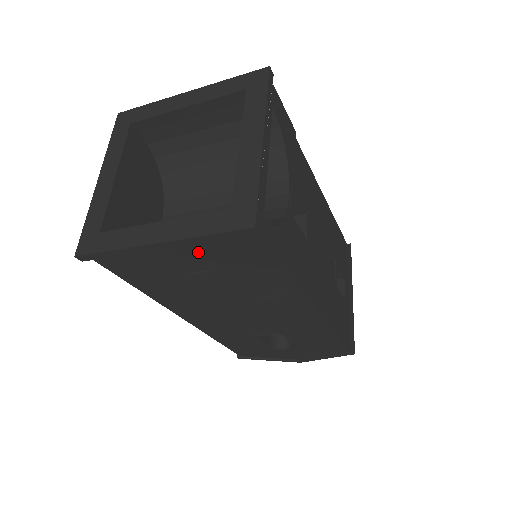
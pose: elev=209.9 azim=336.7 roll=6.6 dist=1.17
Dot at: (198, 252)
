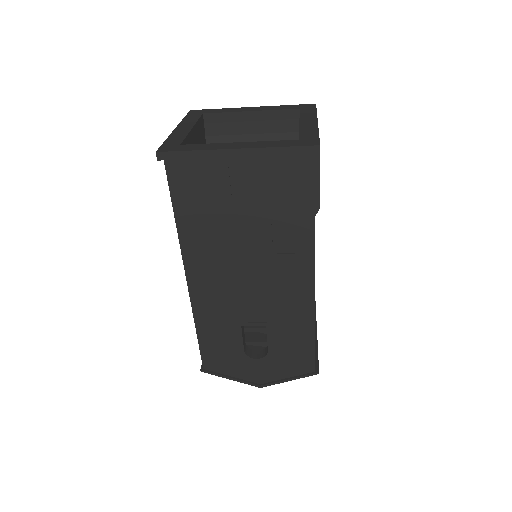
Dot at: (259, 173)
